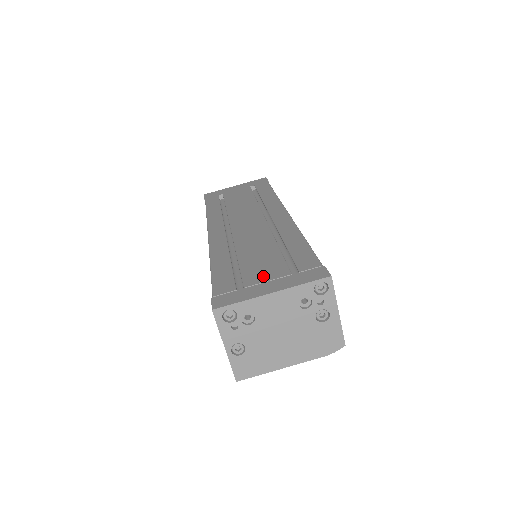
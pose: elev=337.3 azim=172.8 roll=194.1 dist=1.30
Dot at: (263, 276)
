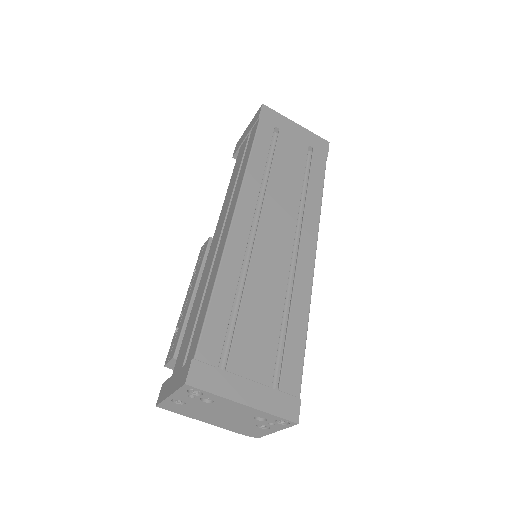
Dot at: (249, 366)
